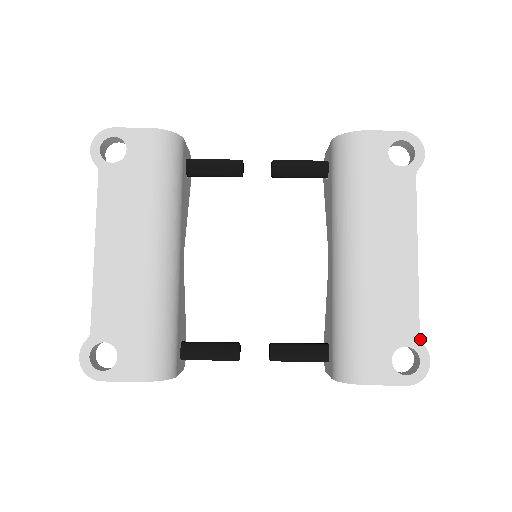
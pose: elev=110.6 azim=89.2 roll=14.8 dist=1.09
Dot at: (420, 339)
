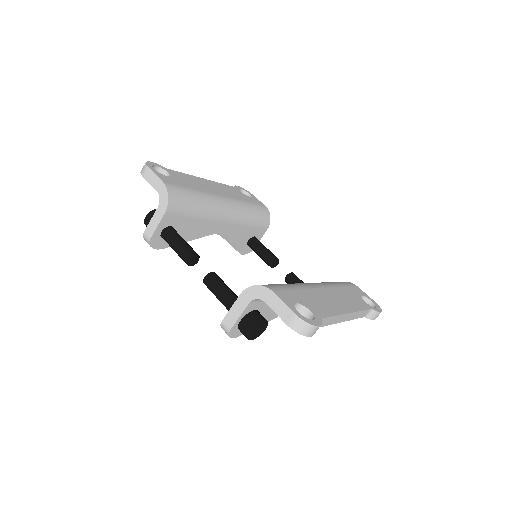
Dot at: (322, 318)
